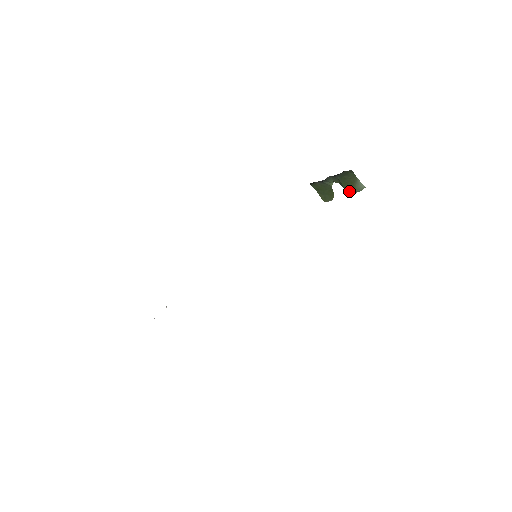
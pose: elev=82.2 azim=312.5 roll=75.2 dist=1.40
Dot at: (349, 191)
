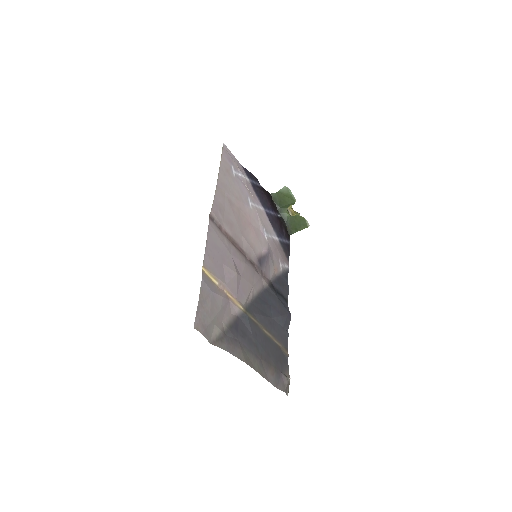
Dot at: (292, 201)
